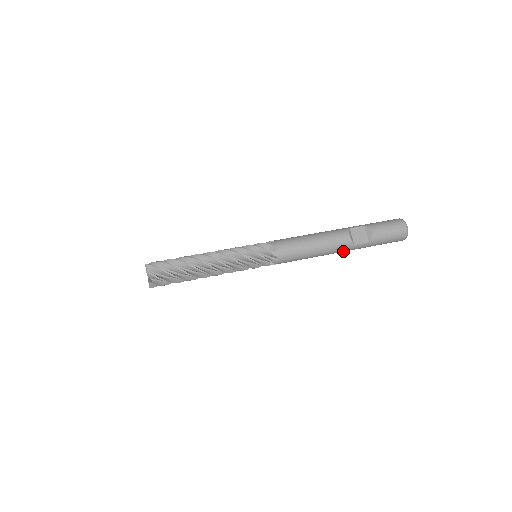
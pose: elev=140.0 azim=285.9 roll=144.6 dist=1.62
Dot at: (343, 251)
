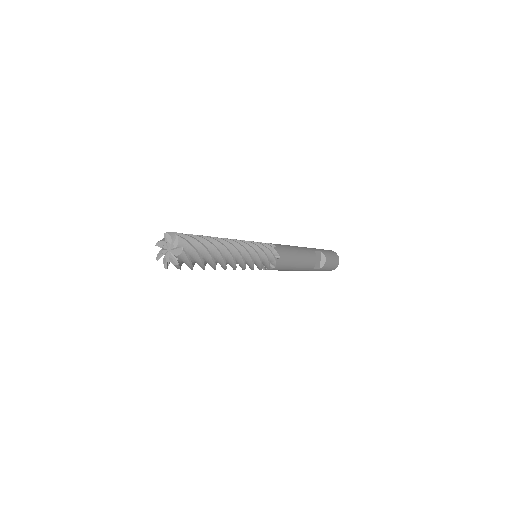
Dot at: occluded
